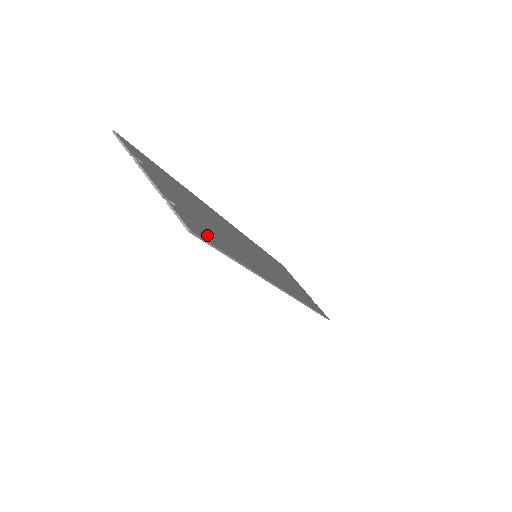
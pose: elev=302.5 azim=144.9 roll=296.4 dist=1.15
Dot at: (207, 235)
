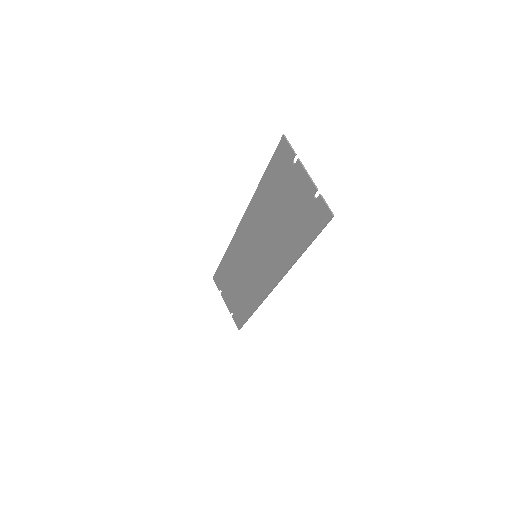
Dot at: (314, 223)
